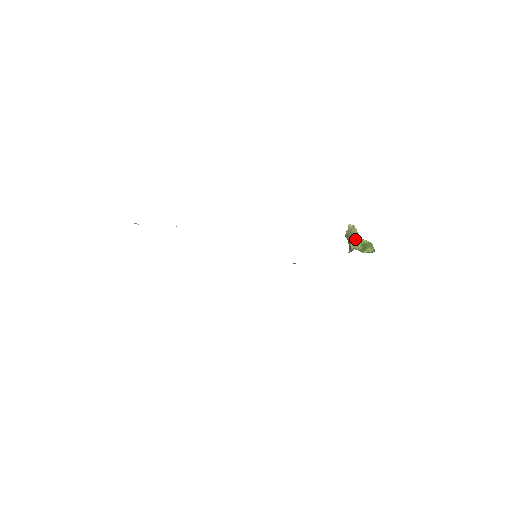
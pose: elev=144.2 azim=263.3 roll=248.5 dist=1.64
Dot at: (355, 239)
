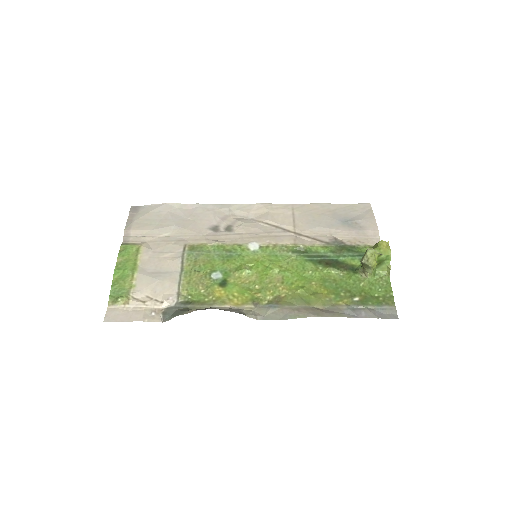
Dot at: (371, 269)
